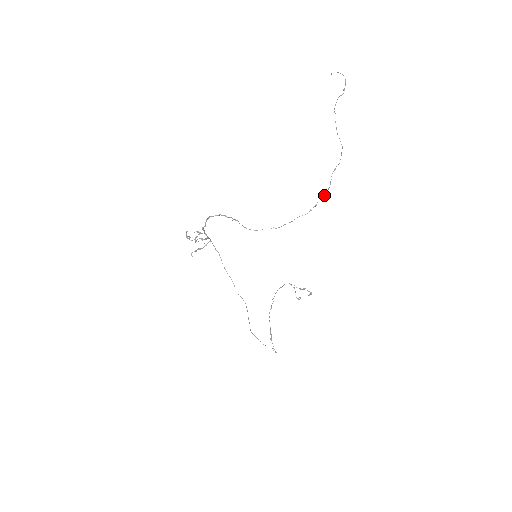
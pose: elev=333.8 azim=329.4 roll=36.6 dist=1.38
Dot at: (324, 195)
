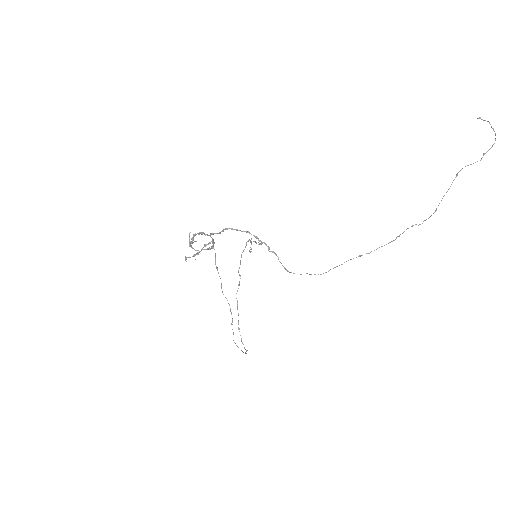
Dot at: occluded
